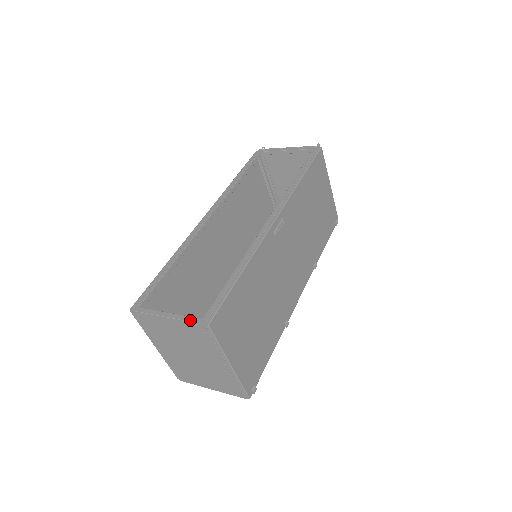
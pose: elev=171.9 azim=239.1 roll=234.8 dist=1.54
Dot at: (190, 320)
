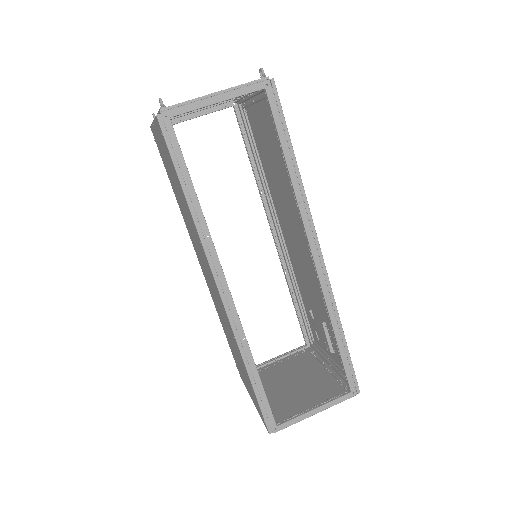
Dot at: (342, 401)
